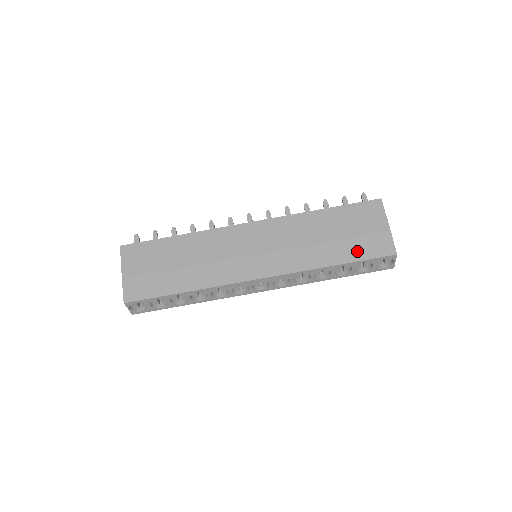
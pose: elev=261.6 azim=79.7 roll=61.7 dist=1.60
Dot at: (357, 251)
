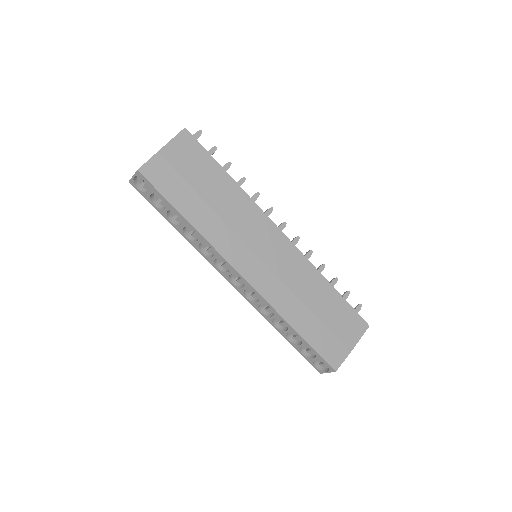
Dot at: (318, 339)
